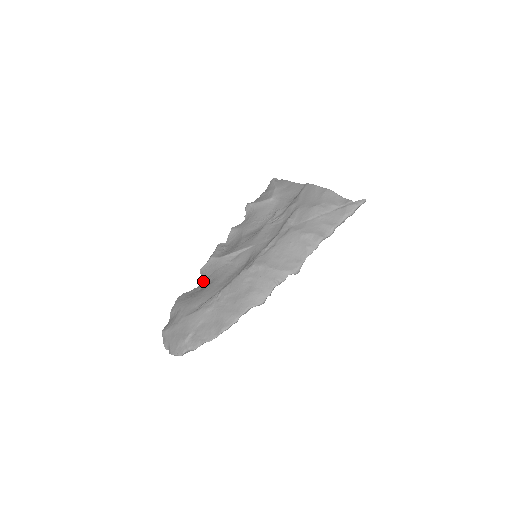
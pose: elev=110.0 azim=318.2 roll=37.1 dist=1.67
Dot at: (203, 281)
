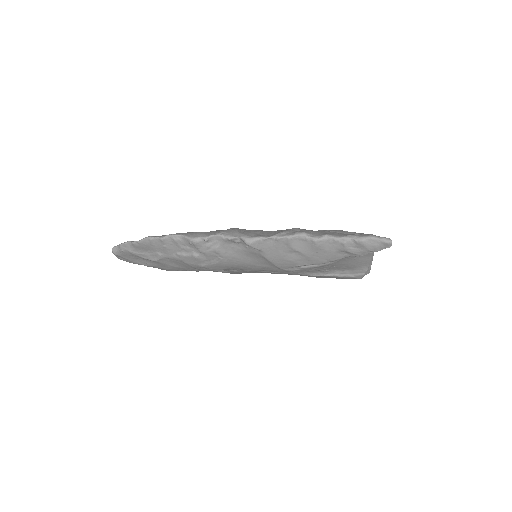
Dot at: occluded
